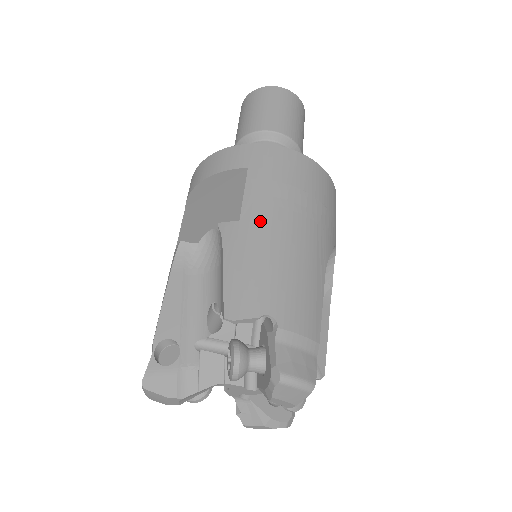
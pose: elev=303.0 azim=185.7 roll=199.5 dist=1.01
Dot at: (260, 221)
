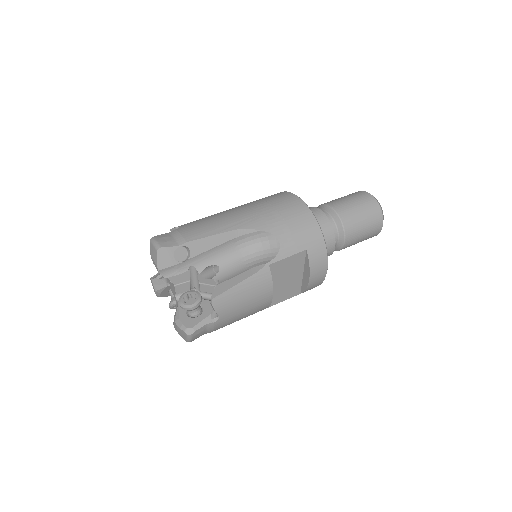
Dot at: occluded
